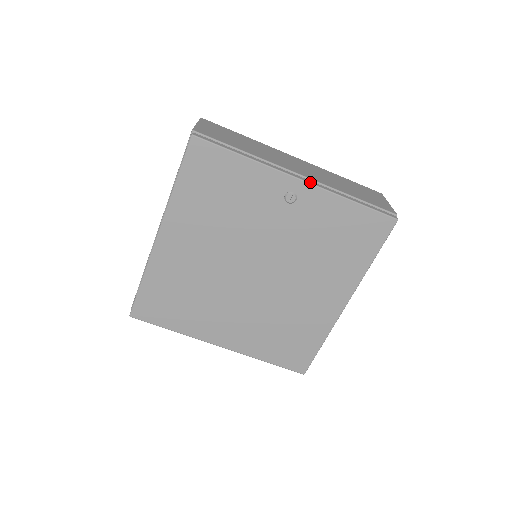
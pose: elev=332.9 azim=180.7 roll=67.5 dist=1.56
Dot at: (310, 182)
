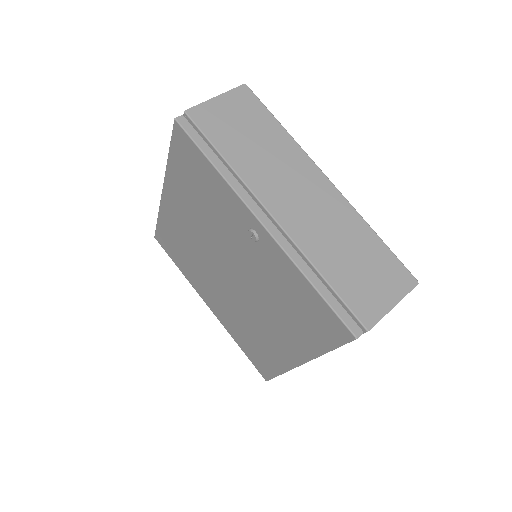
Dot at: (273, 233)
